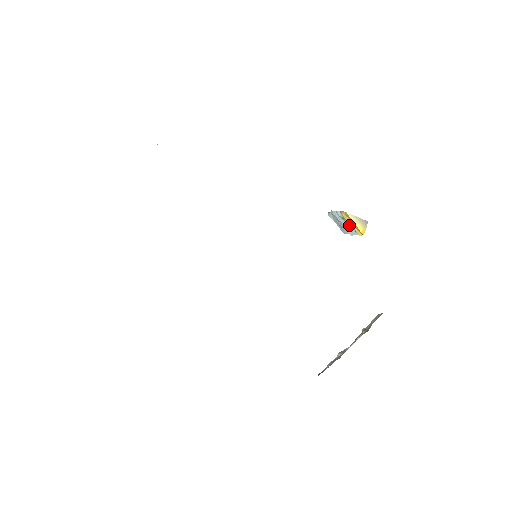
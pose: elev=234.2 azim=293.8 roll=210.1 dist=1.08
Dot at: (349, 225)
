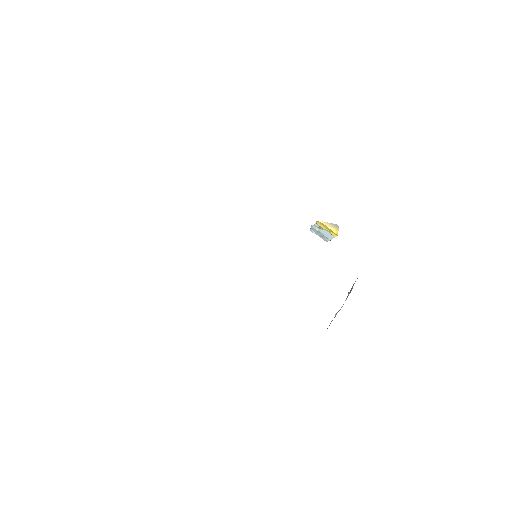
Dot at: (326, 232)
